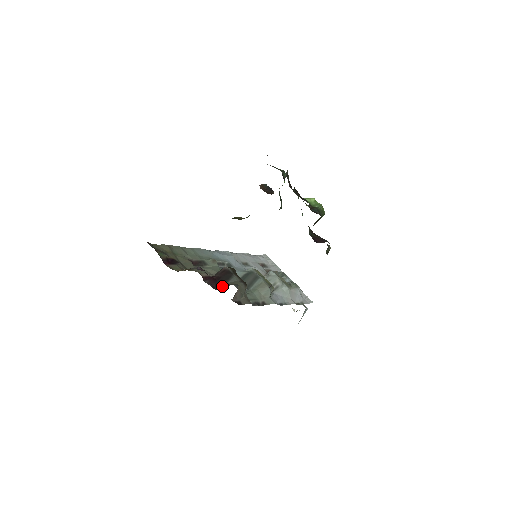
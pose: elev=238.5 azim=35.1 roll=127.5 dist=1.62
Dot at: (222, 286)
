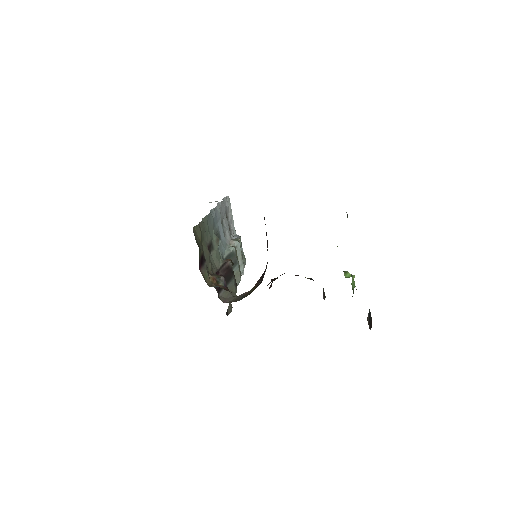
Dot at: (222, 290)
